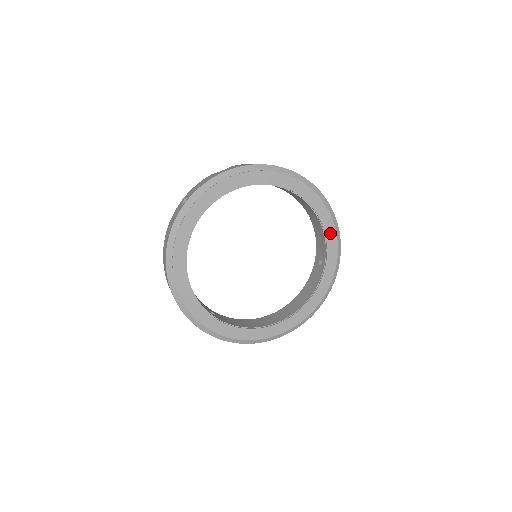
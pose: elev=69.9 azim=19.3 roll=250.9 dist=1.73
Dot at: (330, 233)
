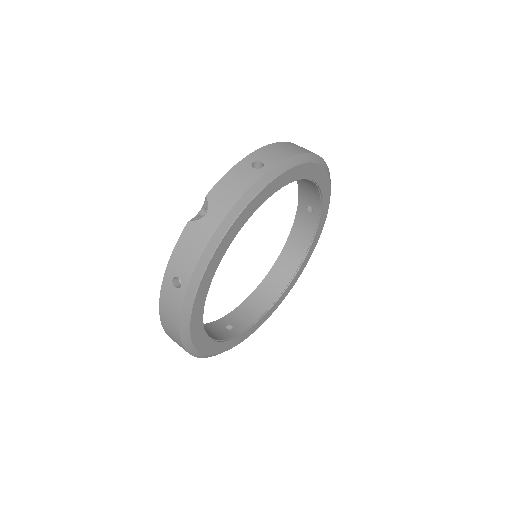
Dot at: (325, 186)
